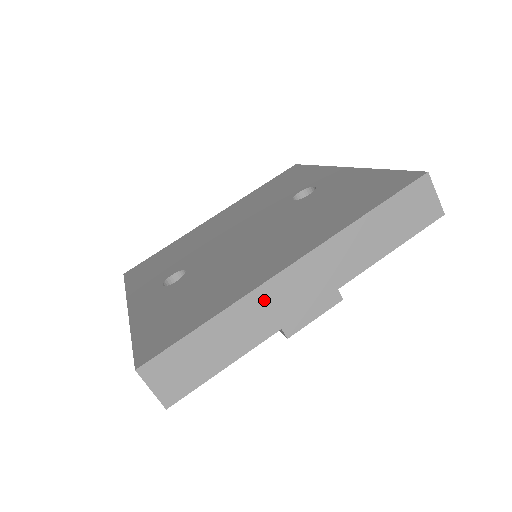
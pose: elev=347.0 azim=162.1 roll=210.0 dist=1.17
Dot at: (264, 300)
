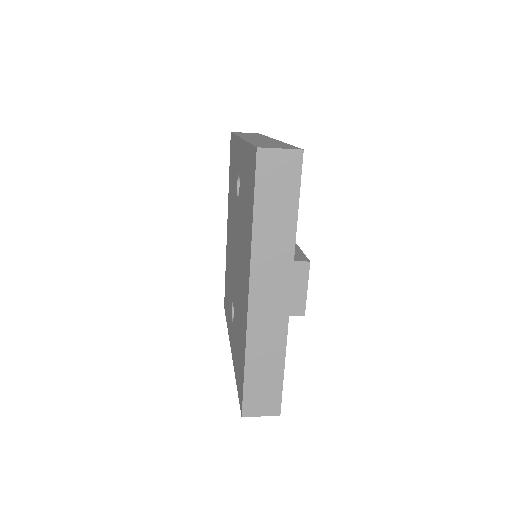
Dot at: (259, 325)
